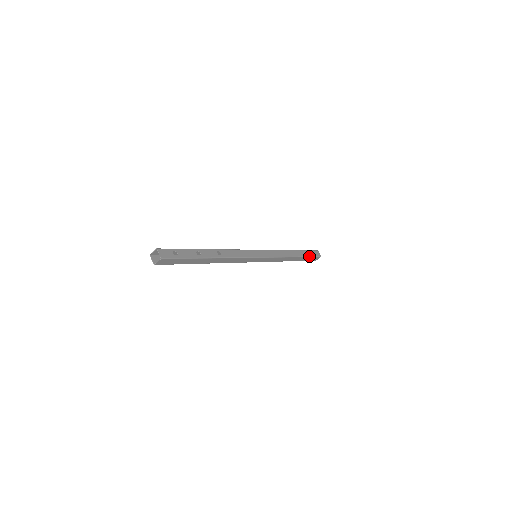
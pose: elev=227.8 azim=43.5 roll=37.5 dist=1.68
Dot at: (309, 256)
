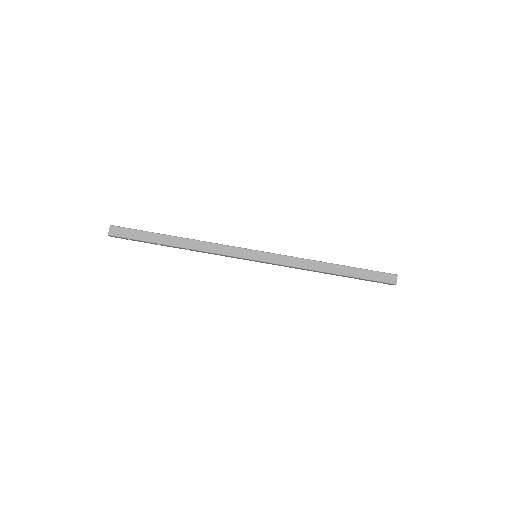
Dot at: (365, 269)
